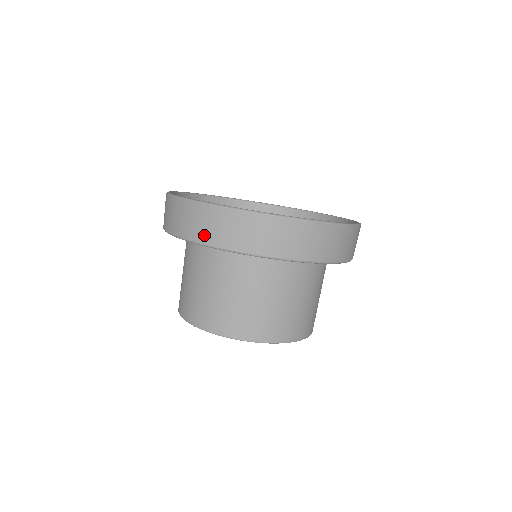
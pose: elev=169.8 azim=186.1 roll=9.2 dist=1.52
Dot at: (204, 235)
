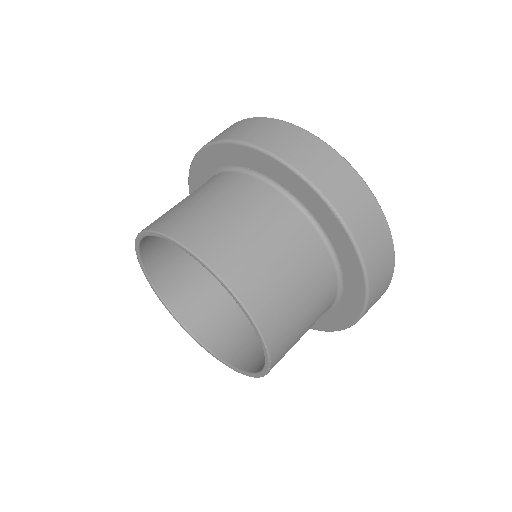
Dot at: (318, 175)
